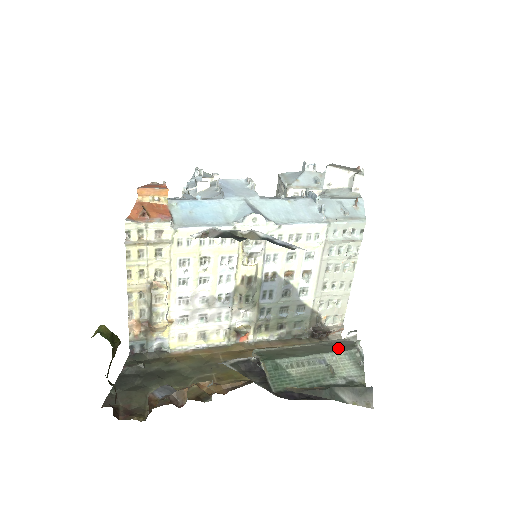
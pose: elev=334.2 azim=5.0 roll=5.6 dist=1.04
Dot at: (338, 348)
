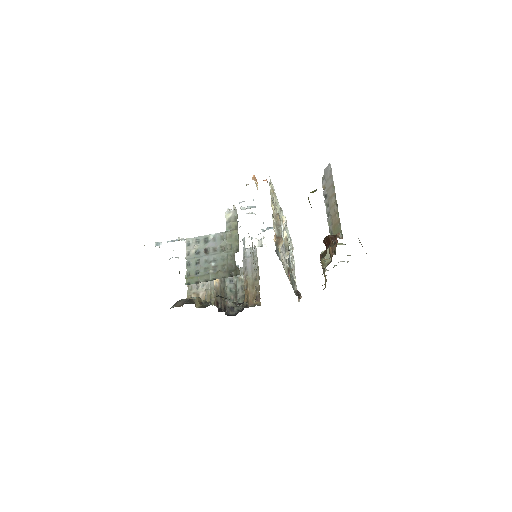
Dot at: occluded
